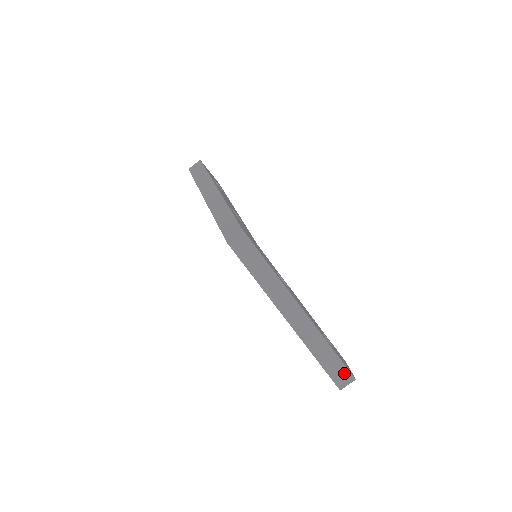
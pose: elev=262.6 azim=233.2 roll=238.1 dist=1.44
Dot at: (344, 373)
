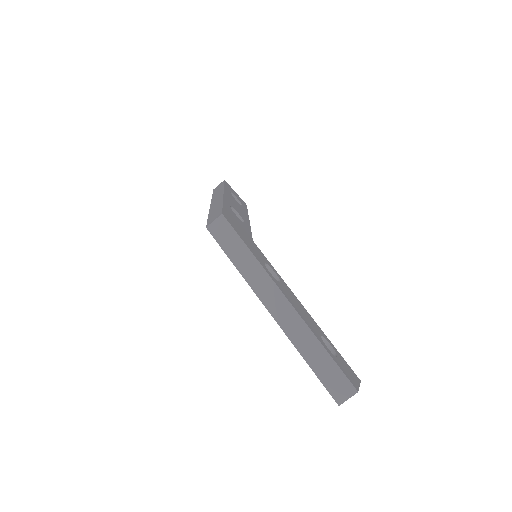
Dot at: (342, 382)
